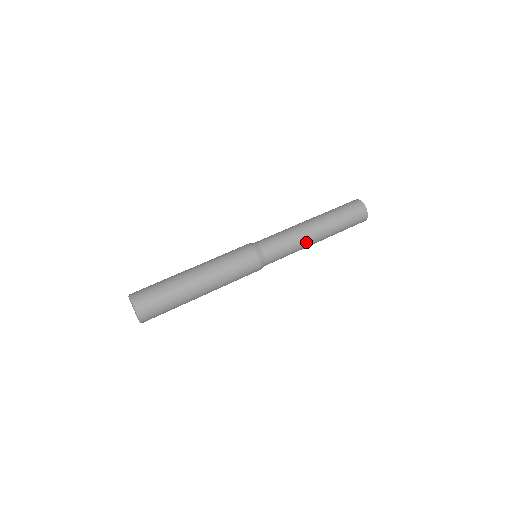
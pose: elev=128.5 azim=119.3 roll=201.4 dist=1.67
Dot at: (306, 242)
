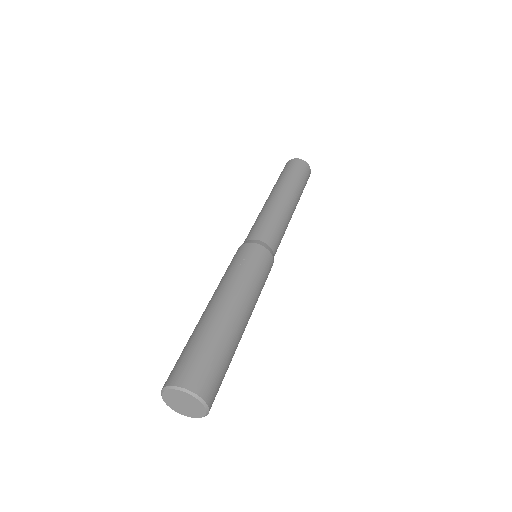
Dot at: (286, 211)
